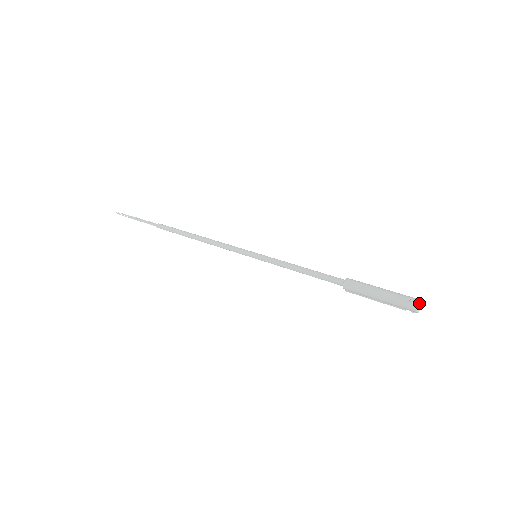
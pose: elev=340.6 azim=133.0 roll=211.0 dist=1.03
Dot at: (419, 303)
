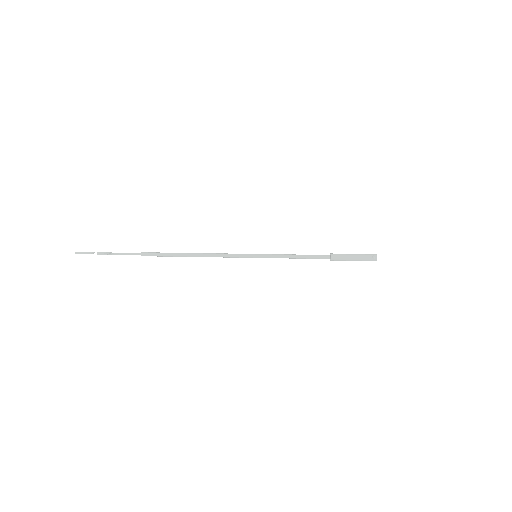
Dot at: occluded
